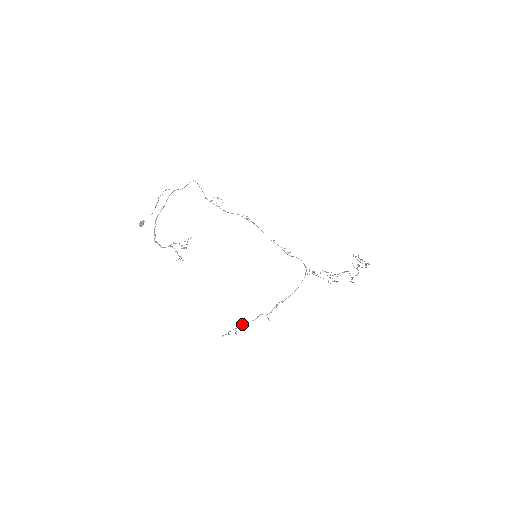
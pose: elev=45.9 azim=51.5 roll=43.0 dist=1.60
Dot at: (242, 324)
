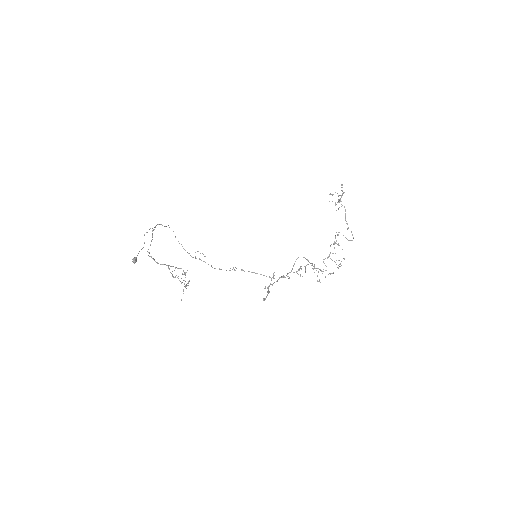
Dot at: (276, 281)
